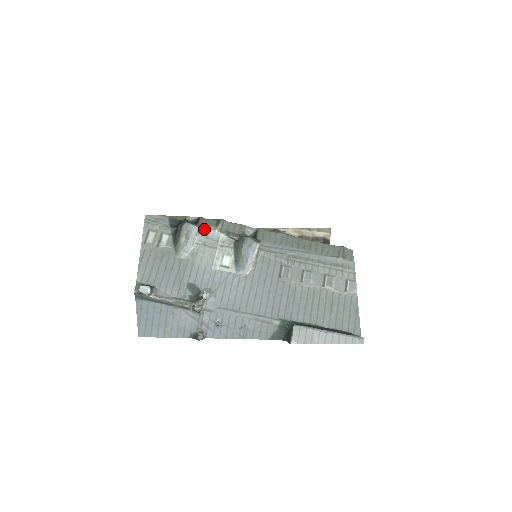
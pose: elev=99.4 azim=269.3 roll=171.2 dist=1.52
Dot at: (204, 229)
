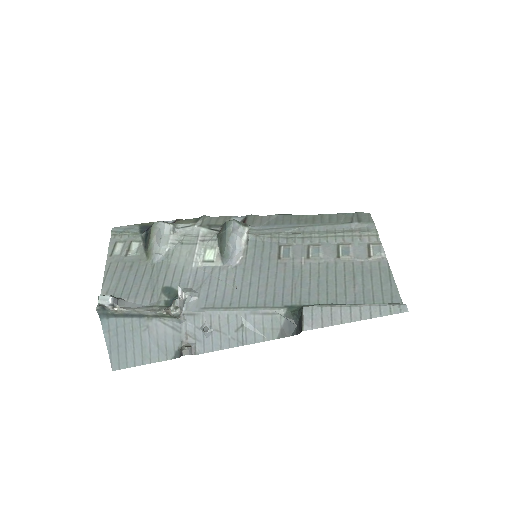
Dot at: (180, 228)
